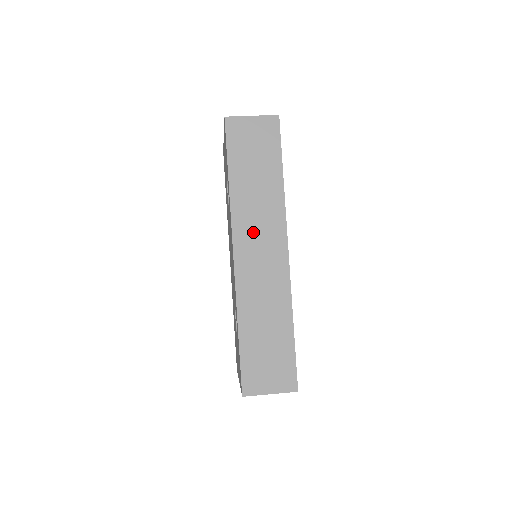
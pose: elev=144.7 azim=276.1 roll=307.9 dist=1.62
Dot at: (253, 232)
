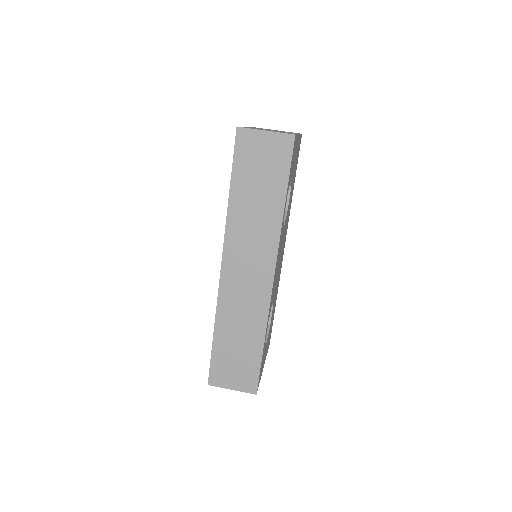
Dot at: (244, 250)
